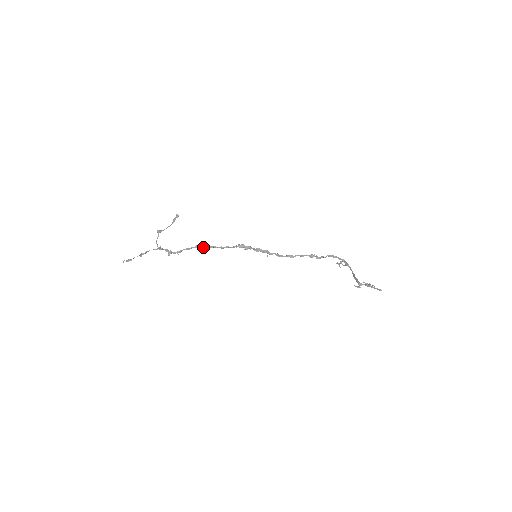
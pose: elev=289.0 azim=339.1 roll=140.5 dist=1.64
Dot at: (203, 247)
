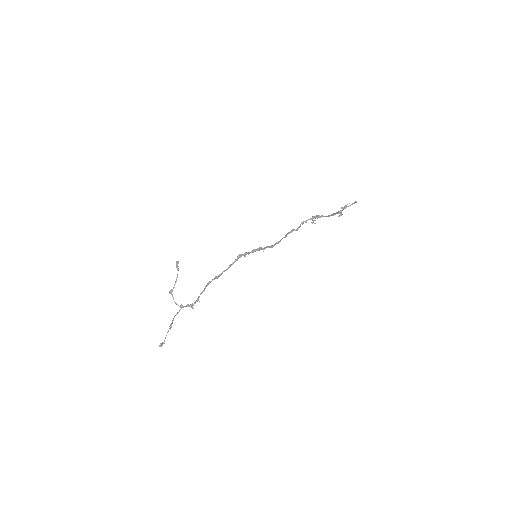
Dot at: occluded
